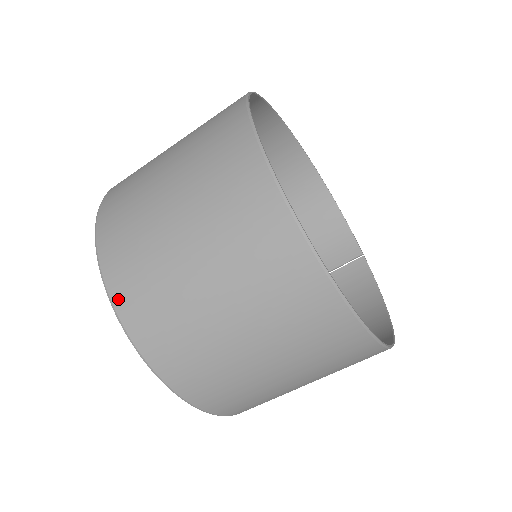
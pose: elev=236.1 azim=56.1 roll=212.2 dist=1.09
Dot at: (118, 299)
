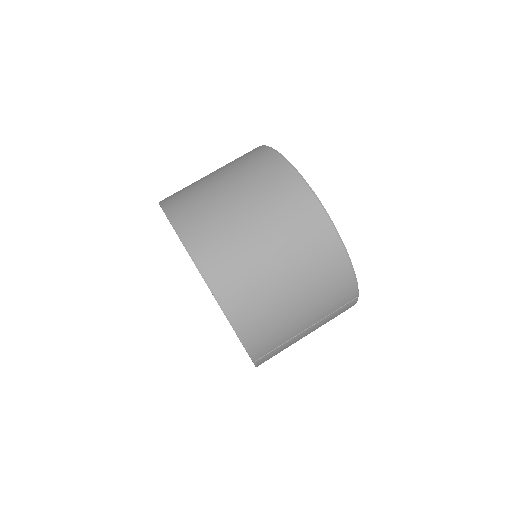
Dot at: occluded
